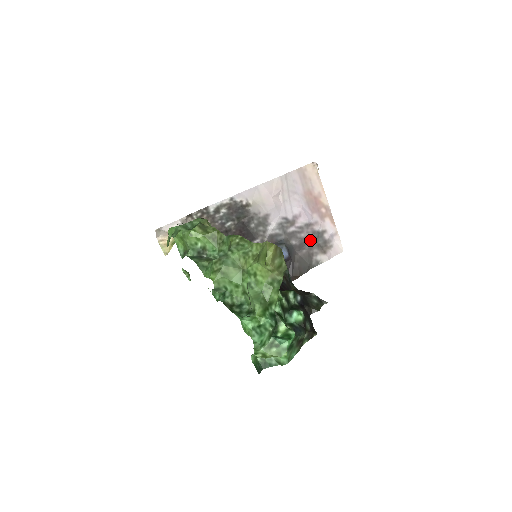
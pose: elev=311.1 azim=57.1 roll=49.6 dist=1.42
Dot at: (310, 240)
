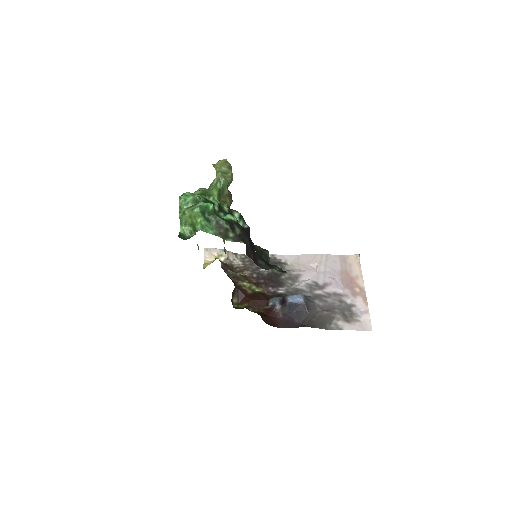
Dot at: (335, 306)
